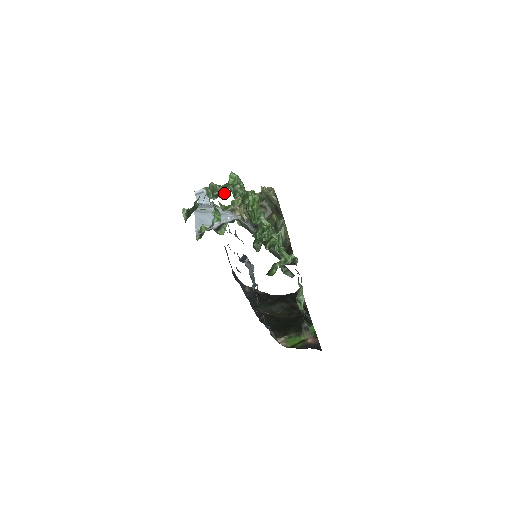
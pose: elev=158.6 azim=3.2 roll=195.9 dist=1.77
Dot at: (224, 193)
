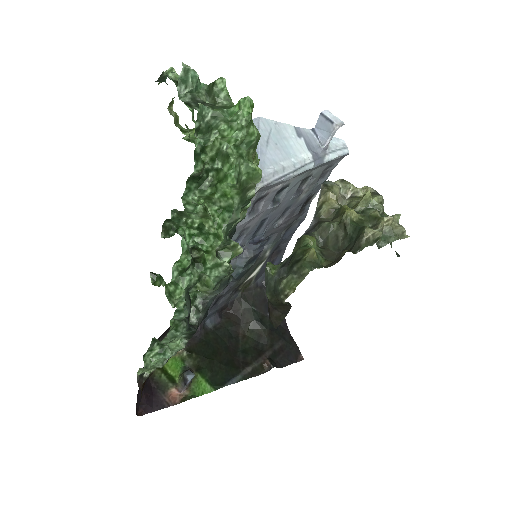
Dot at: (192, 106)
